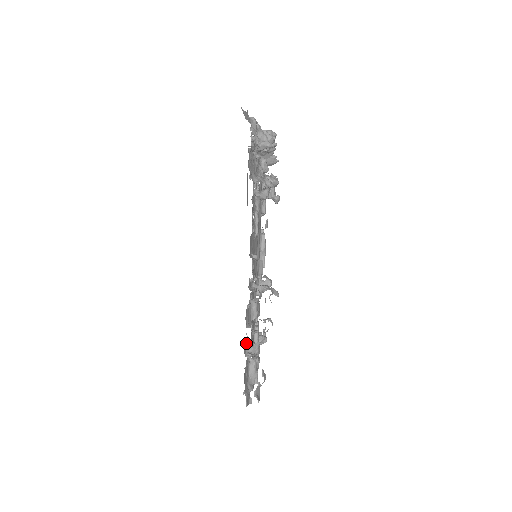
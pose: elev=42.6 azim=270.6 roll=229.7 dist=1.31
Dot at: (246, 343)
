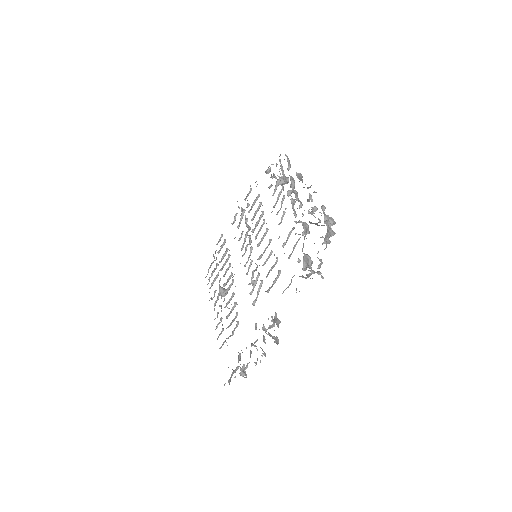
Dot at: (243, 365)
